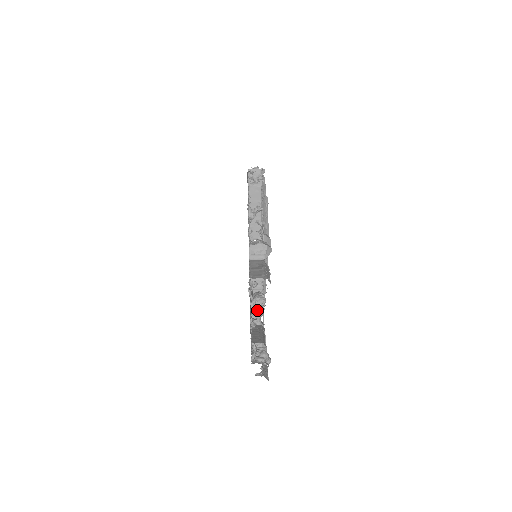
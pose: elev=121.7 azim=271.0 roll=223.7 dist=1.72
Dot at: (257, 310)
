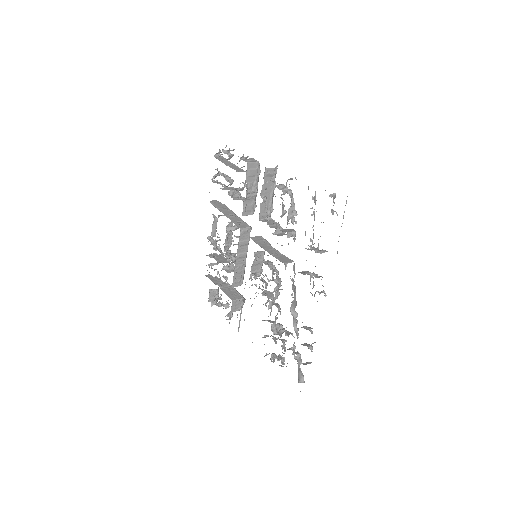
Dot at: occluded
